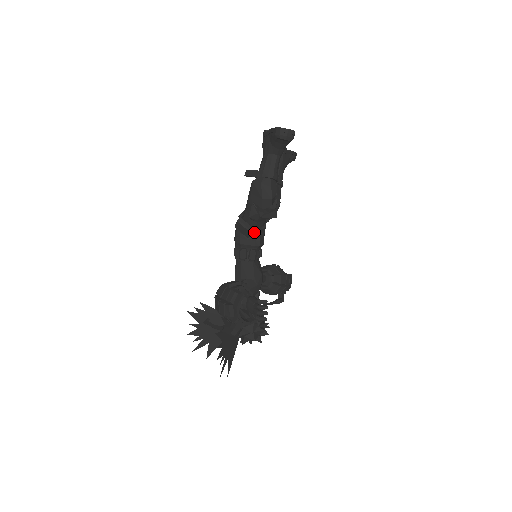
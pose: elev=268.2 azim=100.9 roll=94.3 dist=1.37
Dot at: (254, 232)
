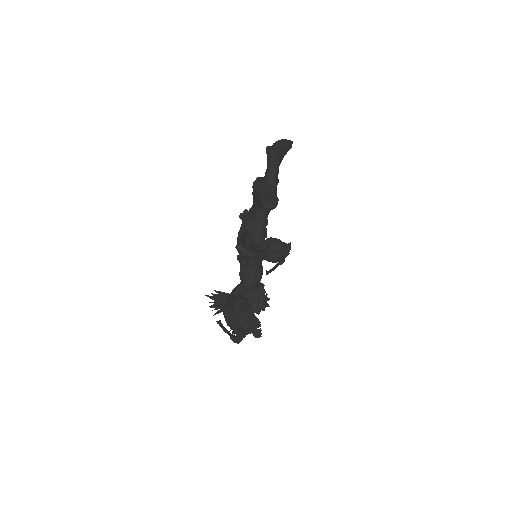
Dot at: occluded
